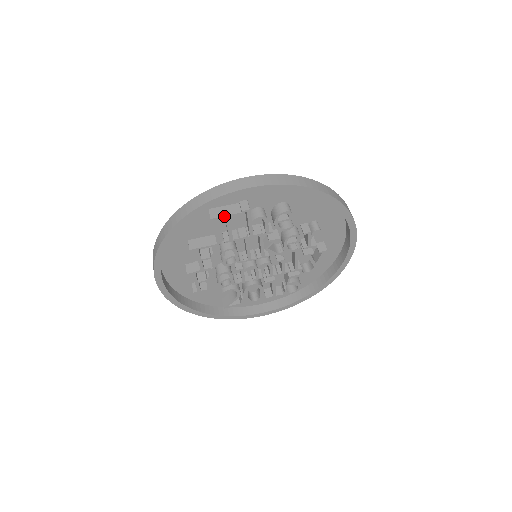
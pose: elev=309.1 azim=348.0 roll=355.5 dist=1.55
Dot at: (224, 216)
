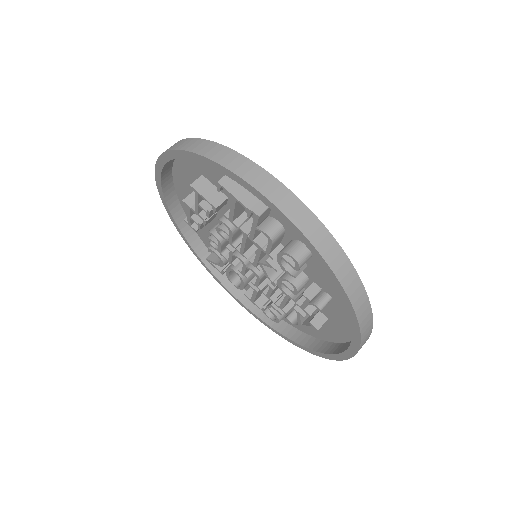
Dot at: (231, 194)
